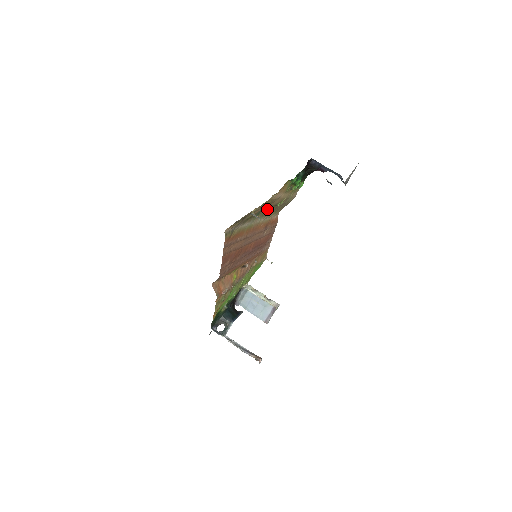
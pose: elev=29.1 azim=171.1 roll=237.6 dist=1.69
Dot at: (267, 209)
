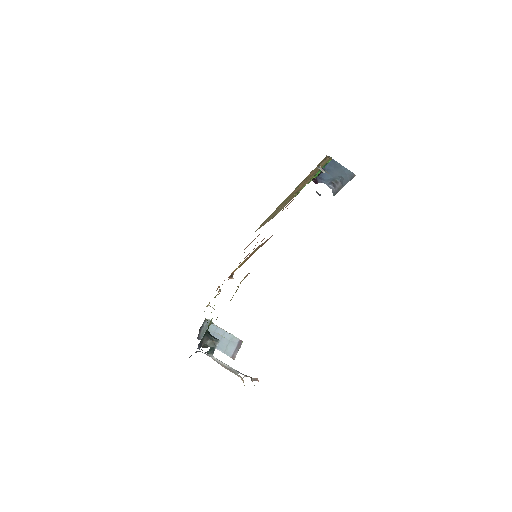
Dot at: (293, 193)
